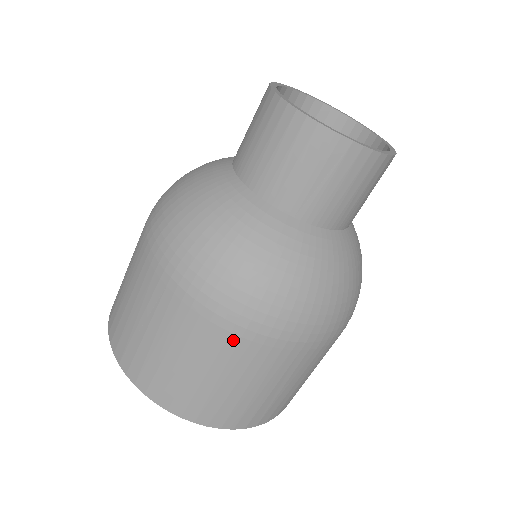
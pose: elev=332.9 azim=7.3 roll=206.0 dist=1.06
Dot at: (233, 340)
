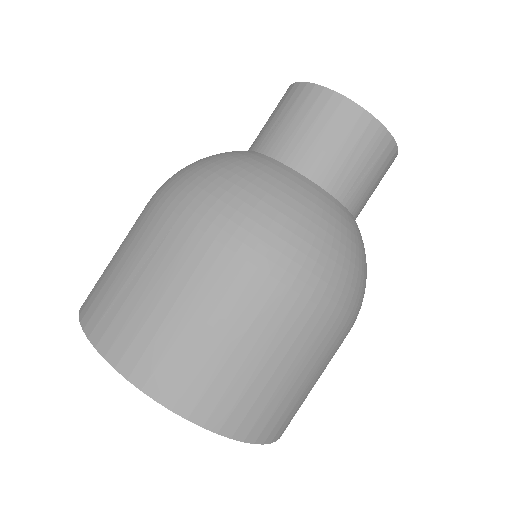
Dot at: (311, 324)
